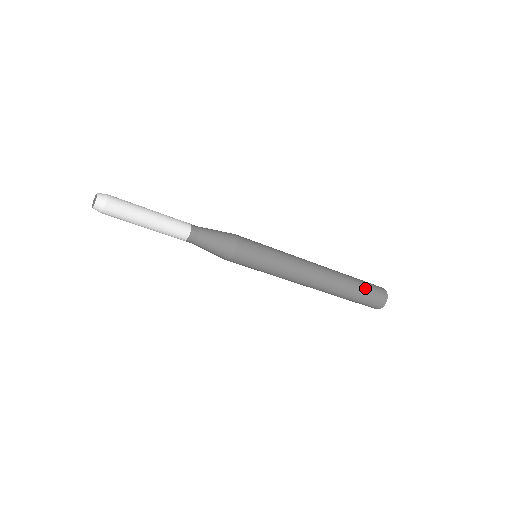
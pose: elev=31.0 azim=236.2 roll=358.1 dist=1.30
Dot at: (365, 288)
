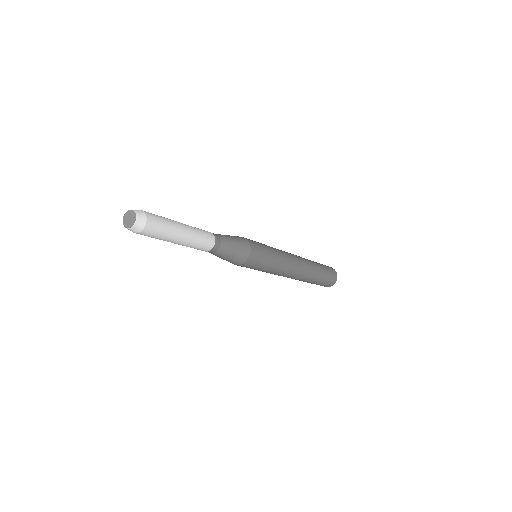
Dot at: (323, 281)
